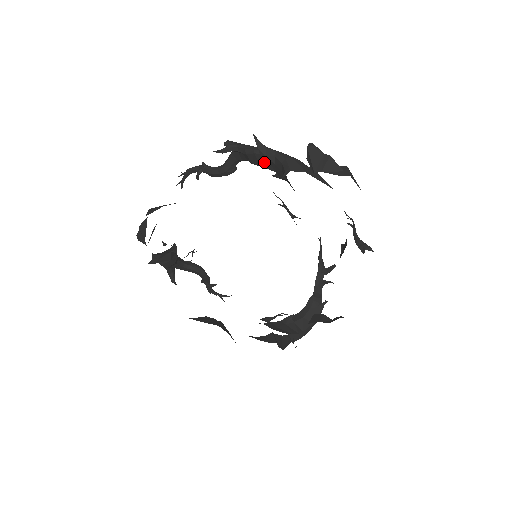
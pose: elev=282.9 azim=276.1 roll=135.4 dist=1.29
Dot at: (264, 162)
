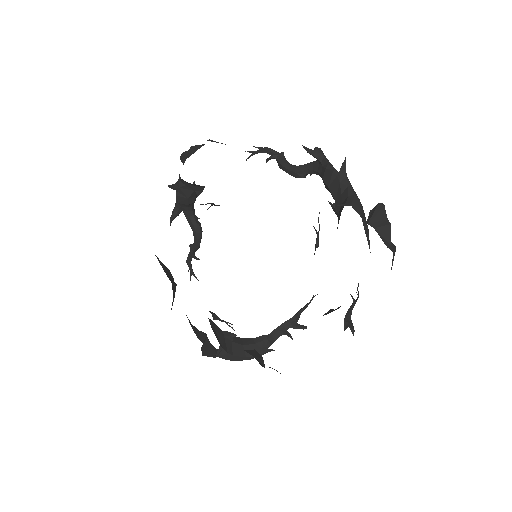
Dot at: (334, 185)
